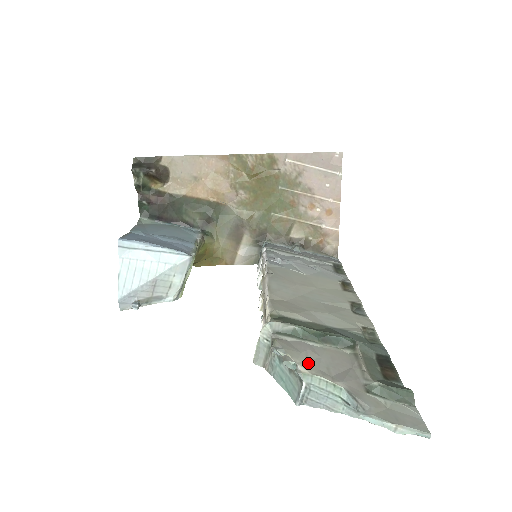
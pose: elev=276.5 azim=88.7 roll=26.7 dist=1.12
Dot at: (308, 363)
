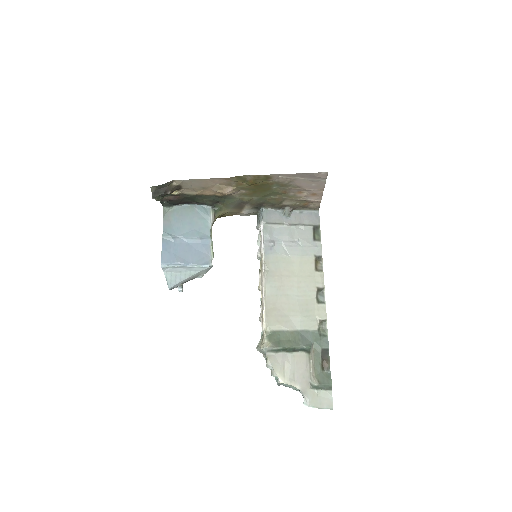
Dot at: (284, 373)
